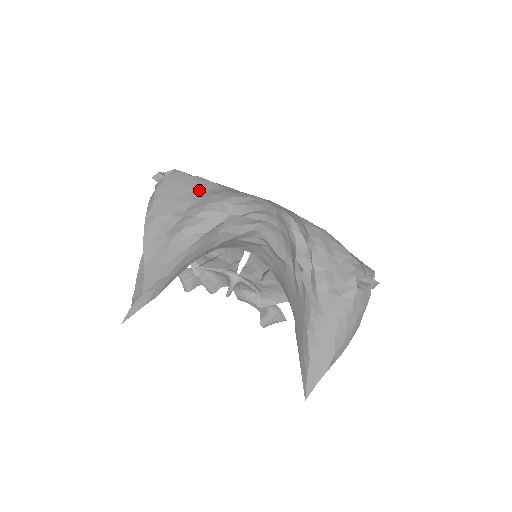
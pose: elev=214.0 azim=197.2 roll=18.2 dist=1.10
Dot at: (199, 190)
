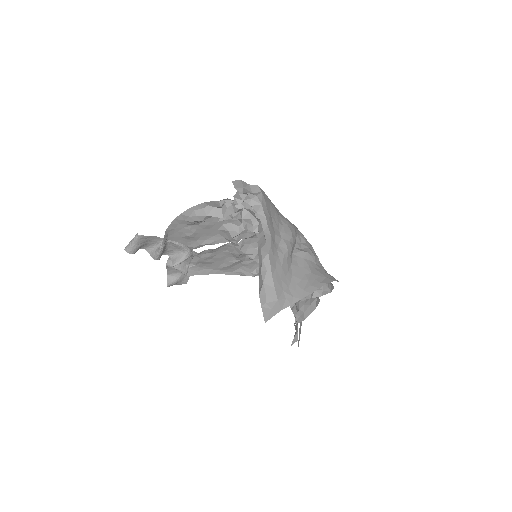
Dot at: (277, 214)
